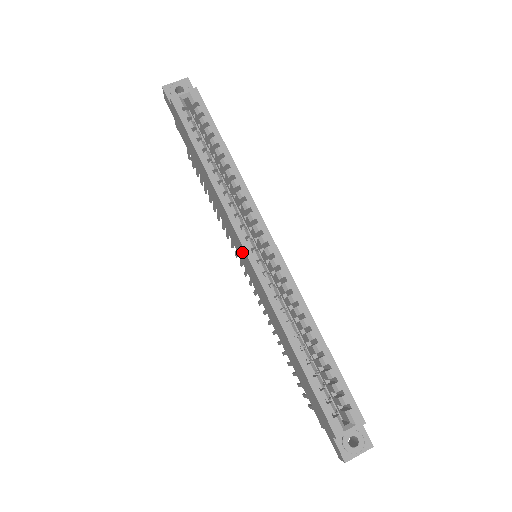
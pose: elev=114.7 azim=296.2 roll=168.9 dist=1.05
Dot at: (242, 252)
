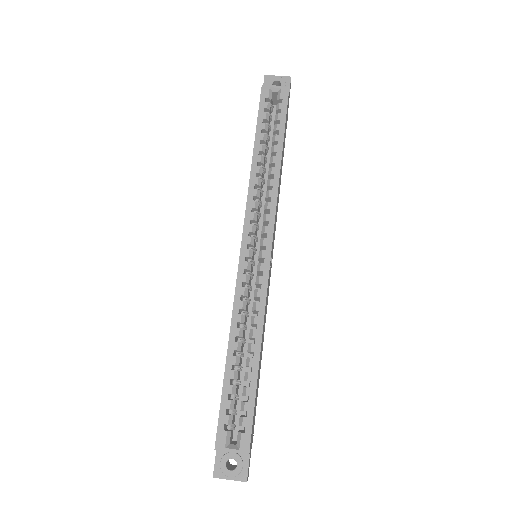
Dot at: occluded
